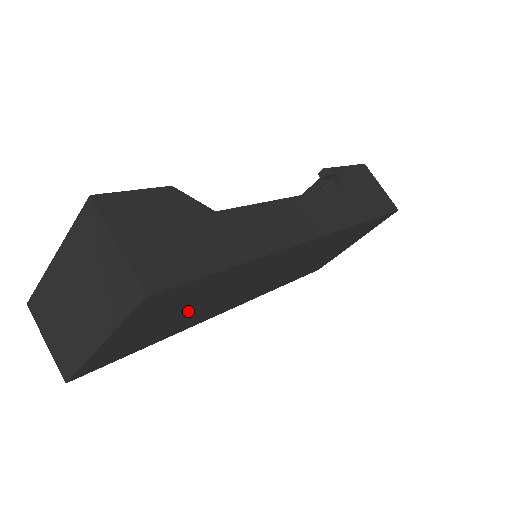
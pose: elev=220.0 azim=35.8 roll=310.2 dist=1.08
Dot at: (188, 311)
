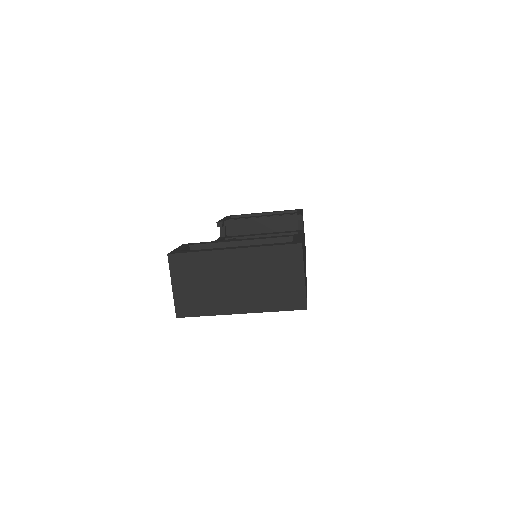
Dot at: occluded
